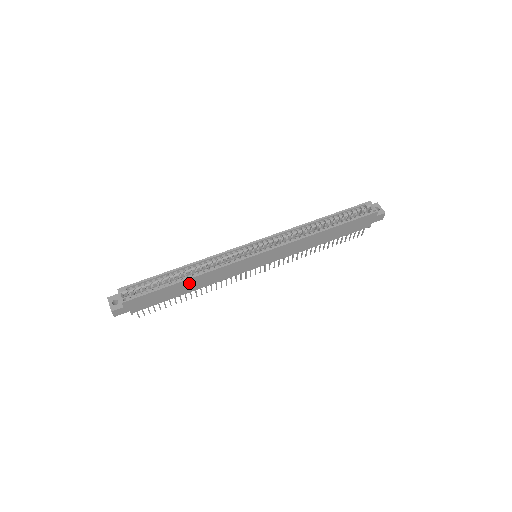
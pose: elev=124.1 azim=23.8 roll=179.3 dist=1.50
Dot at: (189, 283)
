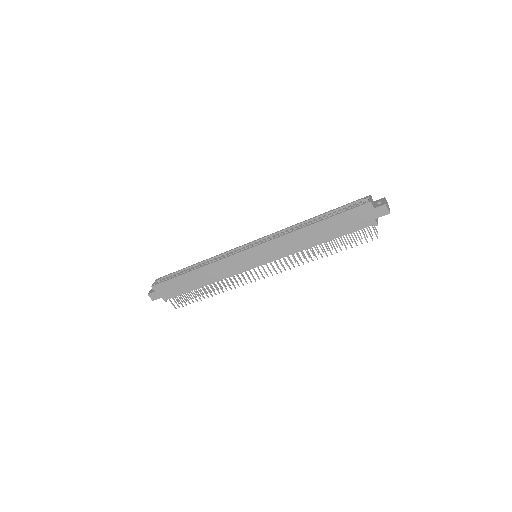
Dot at: (197, 275)
